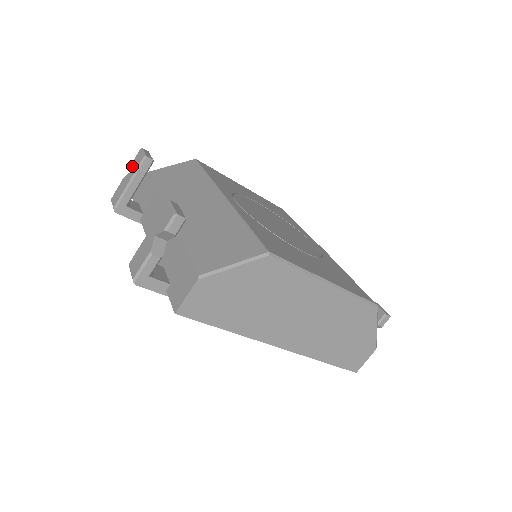
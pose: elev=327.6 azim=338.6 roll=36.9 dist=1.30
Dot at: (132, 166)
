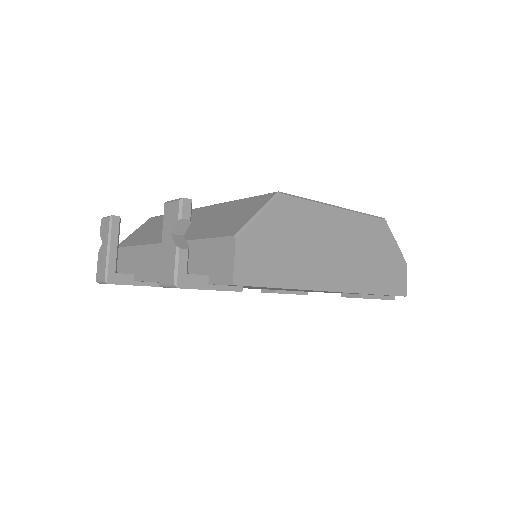
Dot at: (102, 236)
